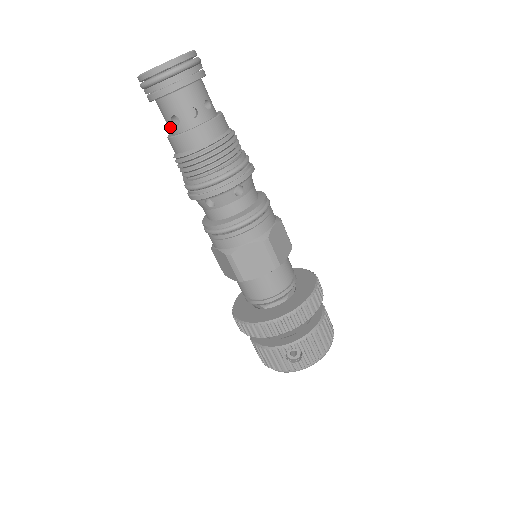
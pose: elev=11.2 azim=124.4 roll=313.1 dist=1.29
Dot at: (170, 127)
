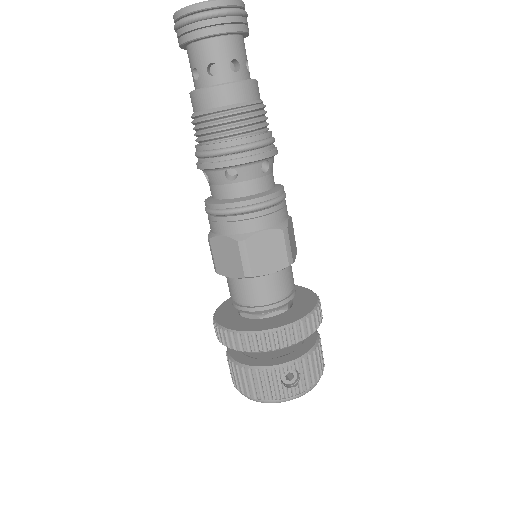
Dot at: (201, 78)
